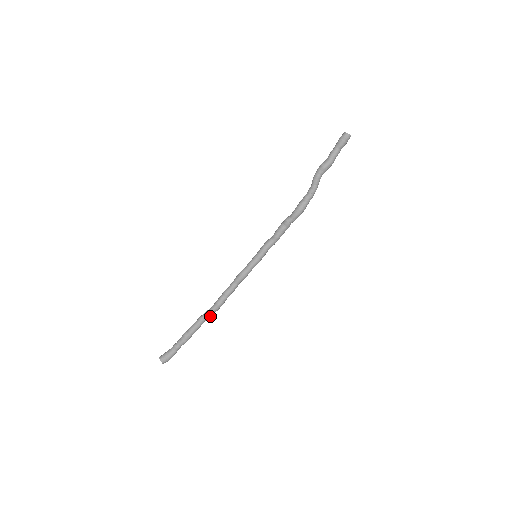
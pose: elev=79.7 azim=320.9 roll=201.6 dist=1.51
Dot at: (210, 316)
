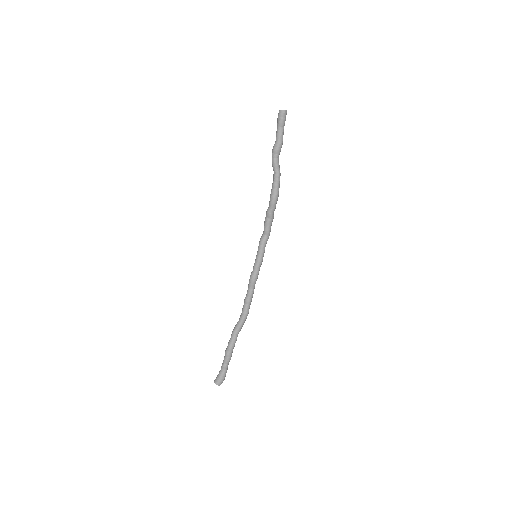
Dot at: (241, 327)
